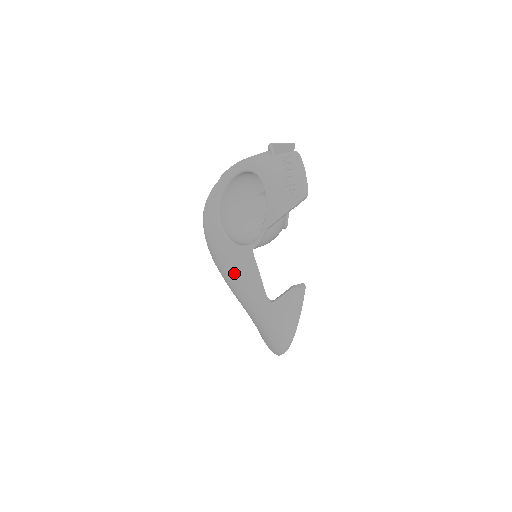
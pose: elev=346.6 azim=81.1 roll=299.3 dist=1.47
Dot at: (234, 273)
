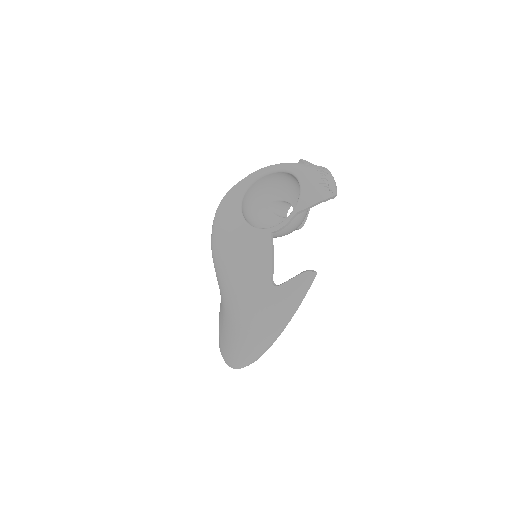
Dot at: (244, 255)
